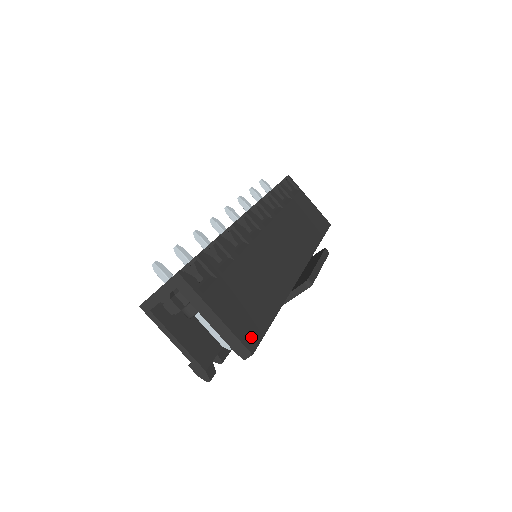
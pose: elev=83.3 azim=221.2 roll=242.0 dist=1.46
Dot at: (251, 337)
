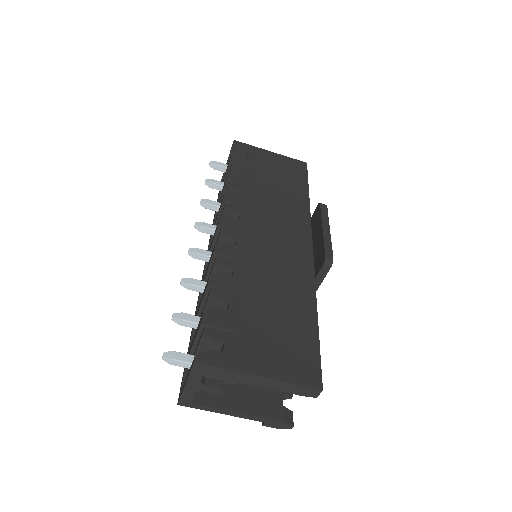
Dot at: (309, 370)
